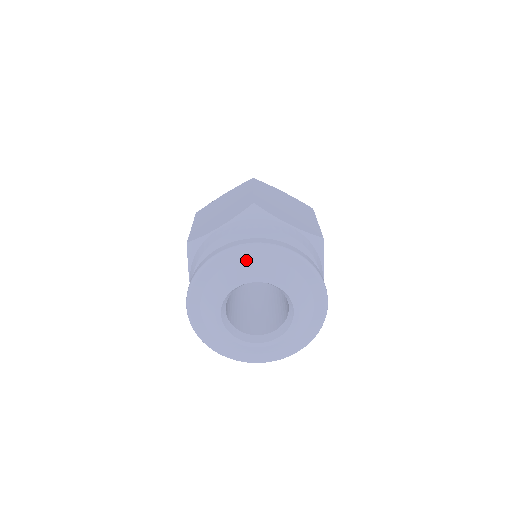
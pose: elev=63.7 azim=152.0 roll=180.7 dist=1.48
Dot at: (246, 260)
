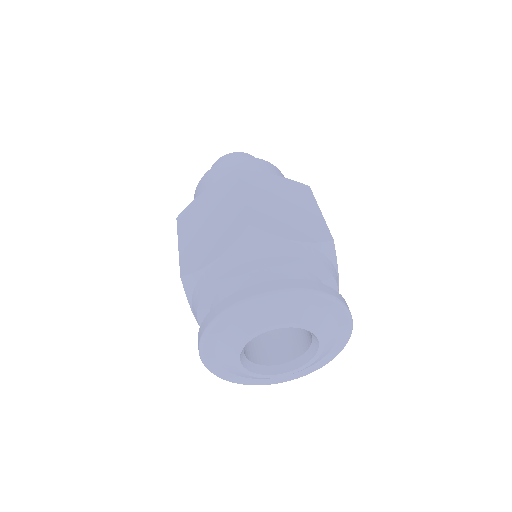
Dot at: (323, 310)
